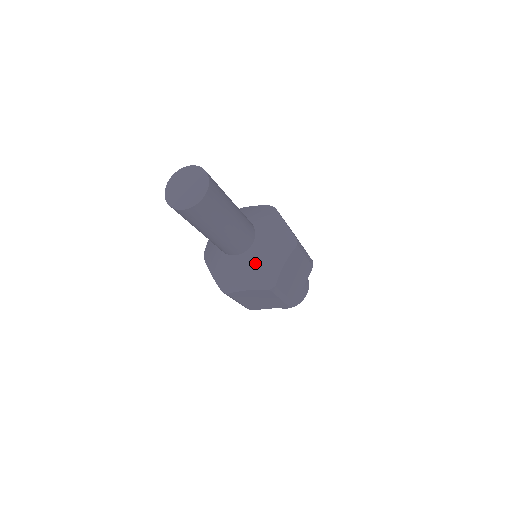
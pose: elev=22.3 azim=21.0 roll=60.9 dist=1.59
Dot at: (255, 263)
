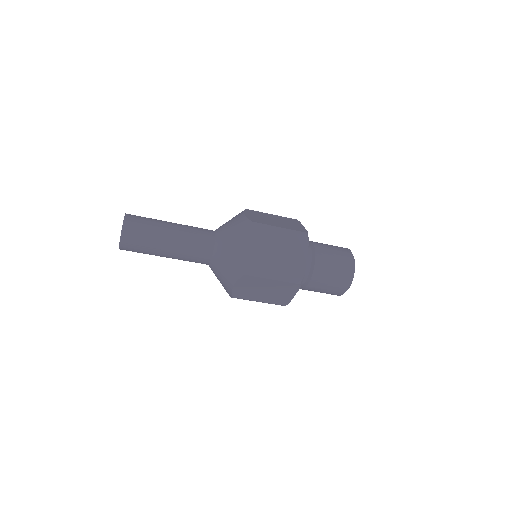
Dot at: (216, 275)
